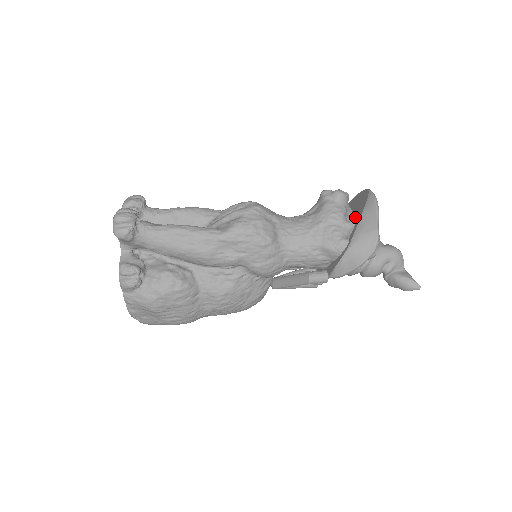
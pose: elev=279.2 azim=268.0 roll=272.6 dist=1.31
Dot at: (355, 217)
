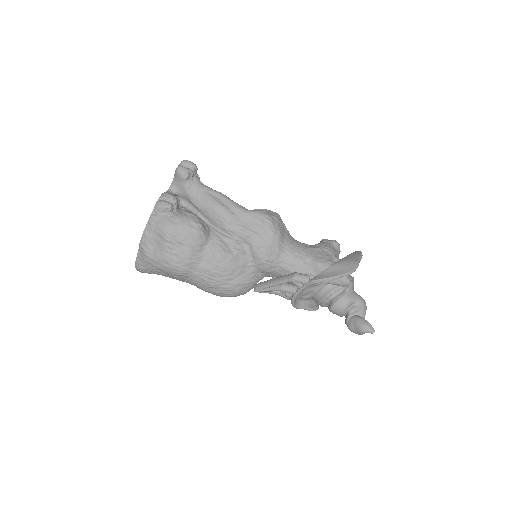
Dot at: occluded
